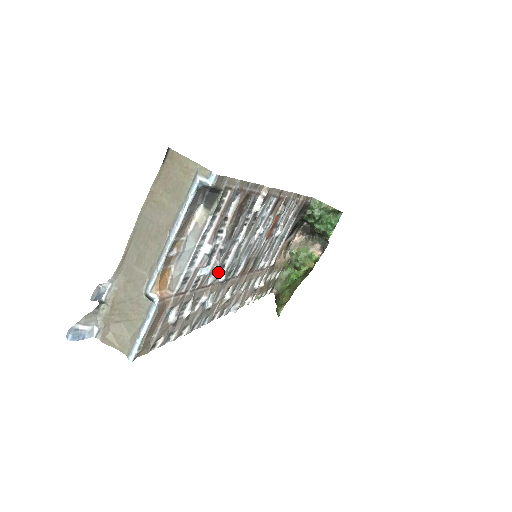
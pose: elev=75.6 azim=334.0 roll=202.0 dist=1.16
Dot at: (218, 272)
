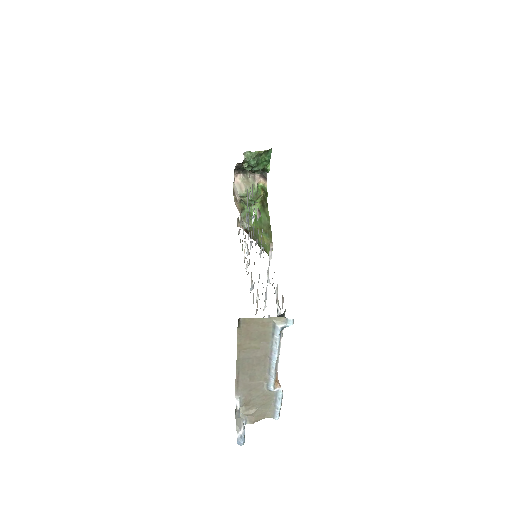
Dot at: occluded
